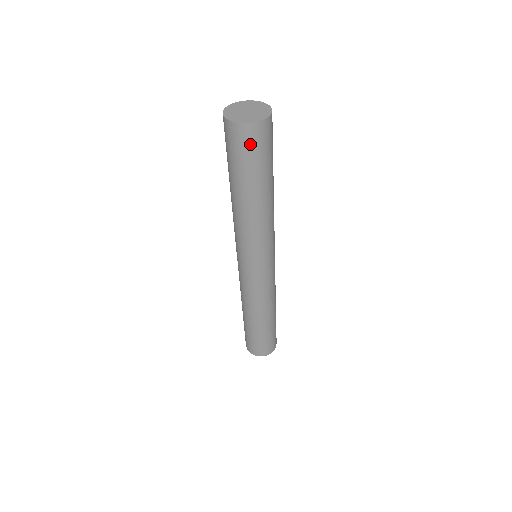
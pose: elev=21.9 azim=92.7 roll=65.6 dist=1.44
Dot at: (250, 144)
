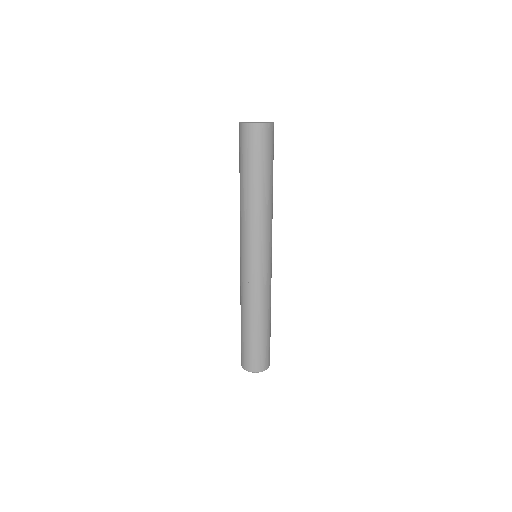
Dot at: (258, 140)
